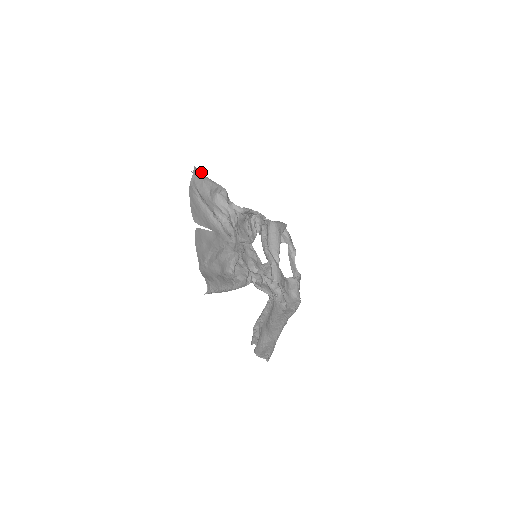
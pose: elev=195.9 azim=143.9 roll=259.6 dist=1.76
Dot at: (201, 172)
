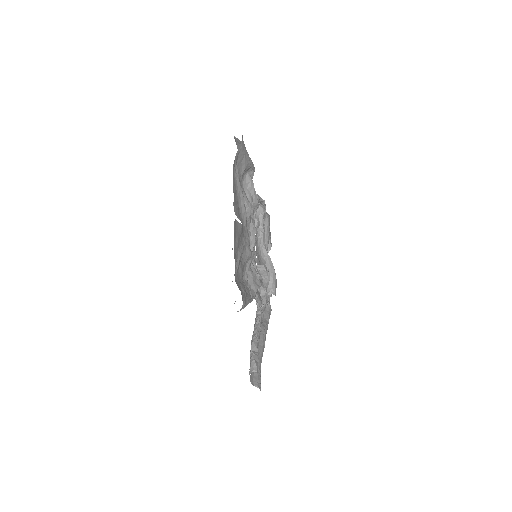
Dot at: occluded
